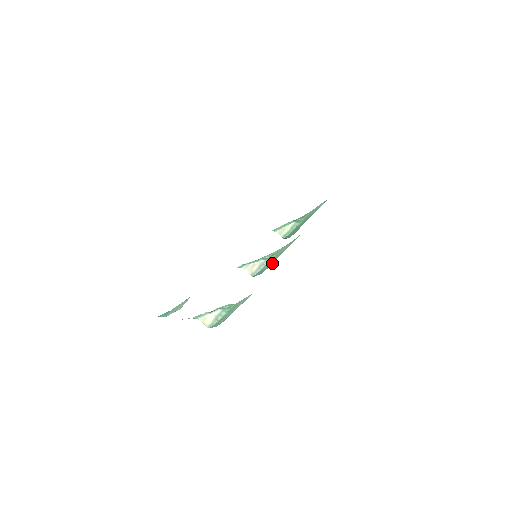
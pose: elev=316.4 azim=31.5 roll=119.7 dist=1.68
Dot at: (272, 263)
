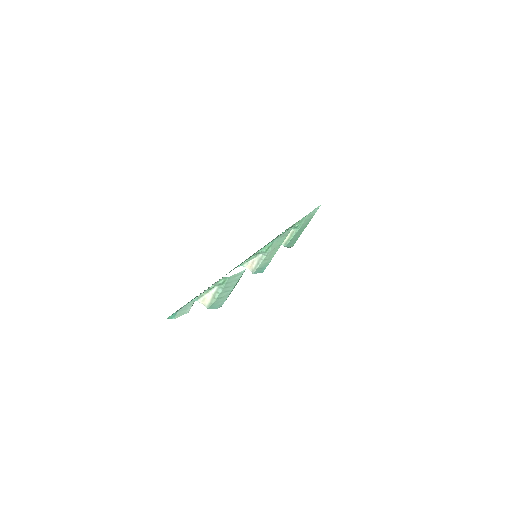
Dot at: occluded
